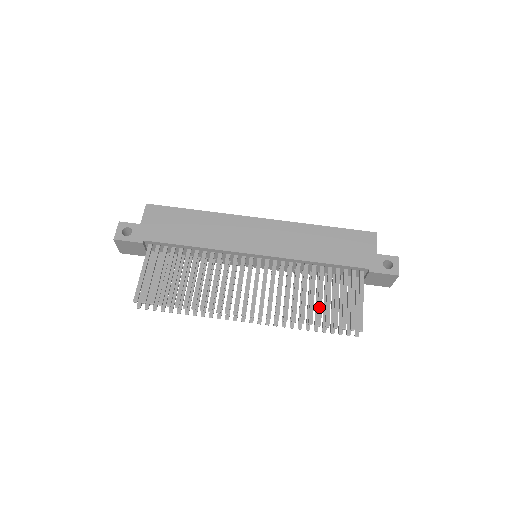
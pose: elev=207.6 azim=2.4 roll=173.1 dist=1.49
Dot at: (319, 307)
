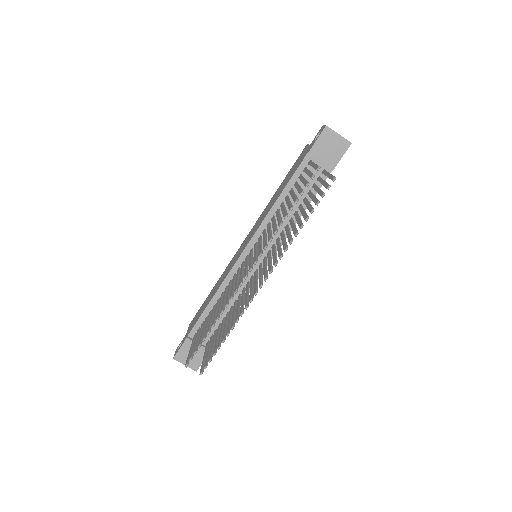
Dot at: (288, 206)
